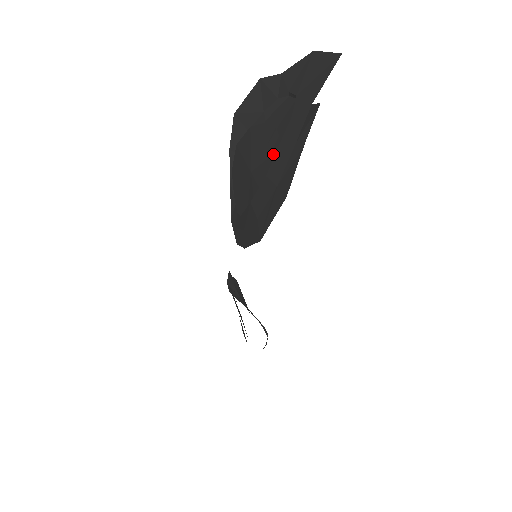
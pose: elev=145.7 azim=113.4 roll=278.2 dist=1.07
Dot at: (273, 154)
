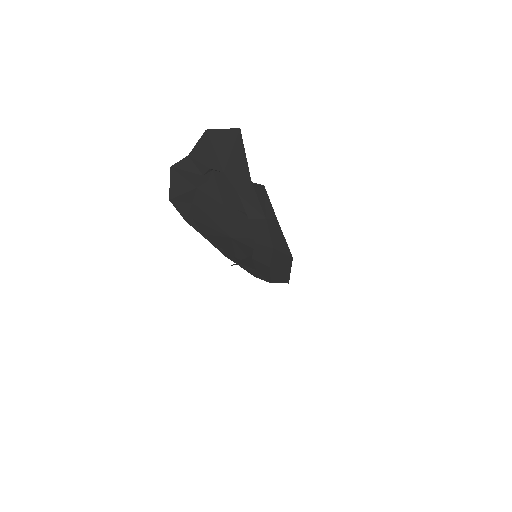
Dot at: (245, 225)
